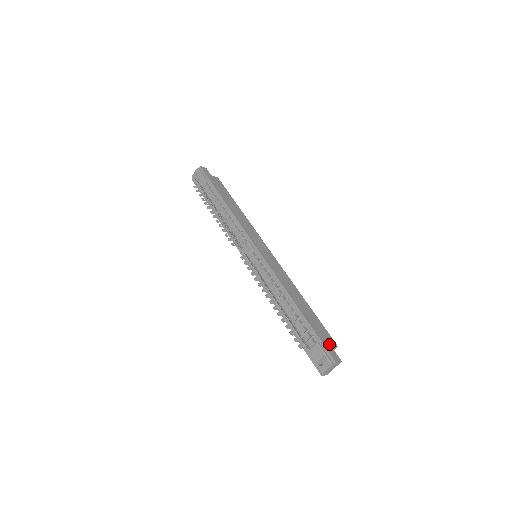
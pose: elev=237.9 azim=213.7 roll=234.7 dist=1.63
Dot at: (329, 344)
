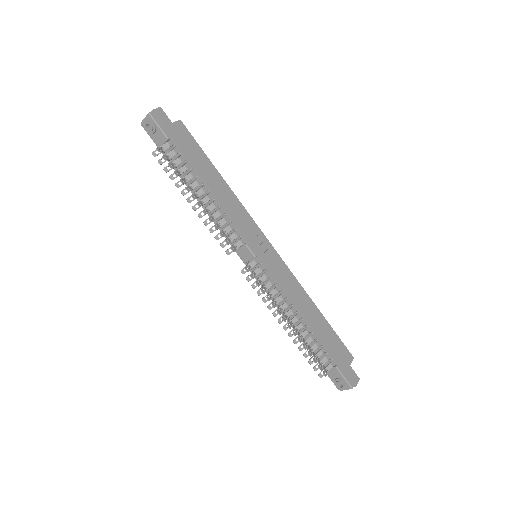
Dot at: (347, 363)
